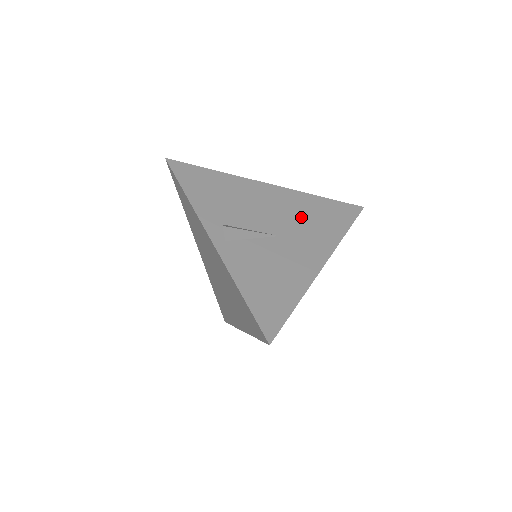
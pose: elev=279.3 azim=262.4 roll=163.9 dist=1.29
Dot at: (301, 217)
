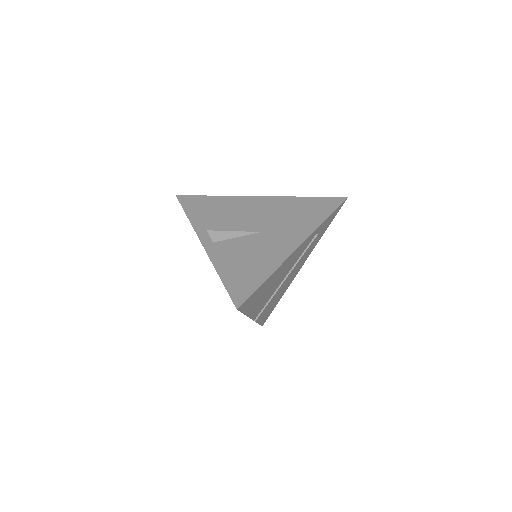
Dot at: (284, 215)
